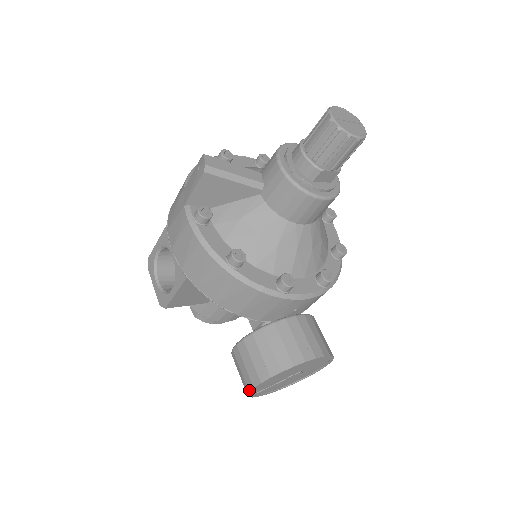
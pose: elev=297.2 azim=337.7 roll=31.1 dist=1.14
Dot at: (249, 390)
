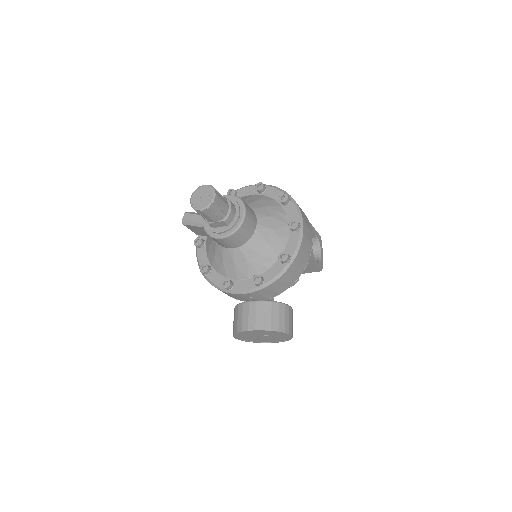
Dot at: (239, 339)
